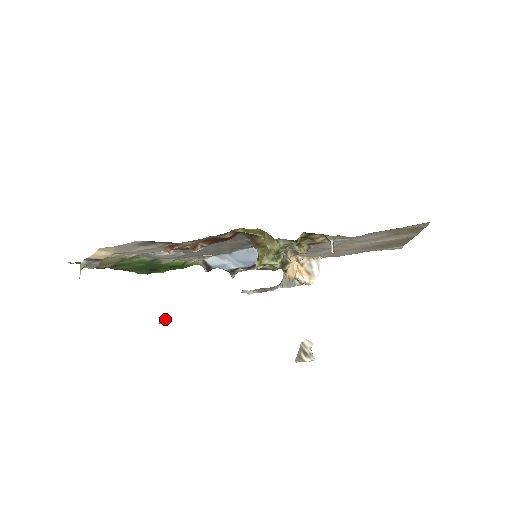
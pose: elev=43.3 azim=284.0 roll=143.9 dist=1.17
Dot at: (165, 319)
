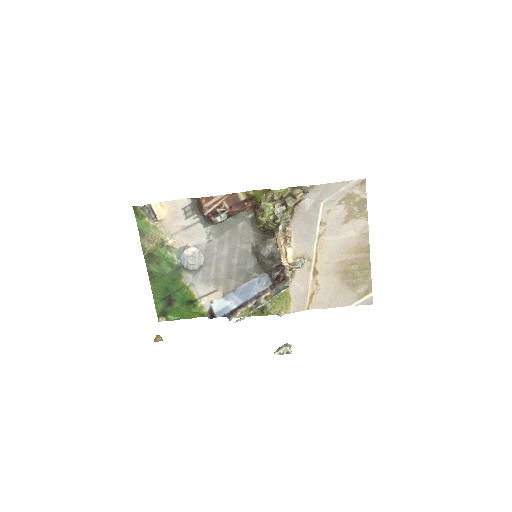
Dot at: (161, 338)
